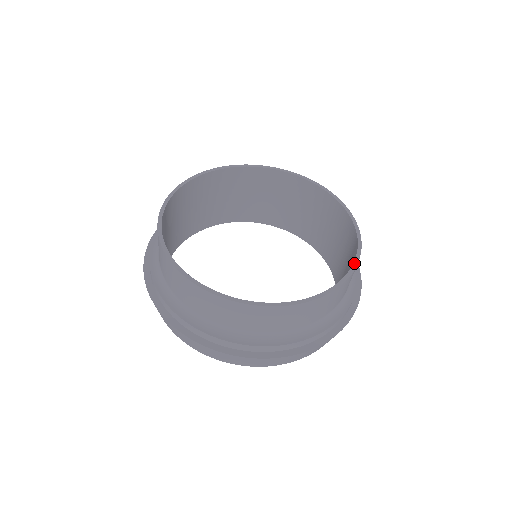
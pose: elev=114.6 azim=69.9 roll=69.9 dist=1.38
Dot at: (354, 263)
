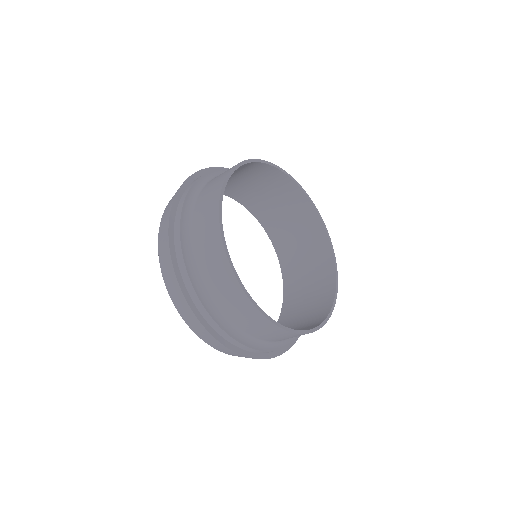
Dot at: (319, 326)
